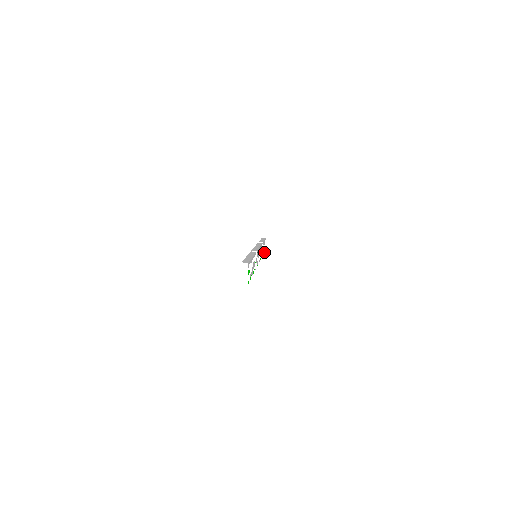
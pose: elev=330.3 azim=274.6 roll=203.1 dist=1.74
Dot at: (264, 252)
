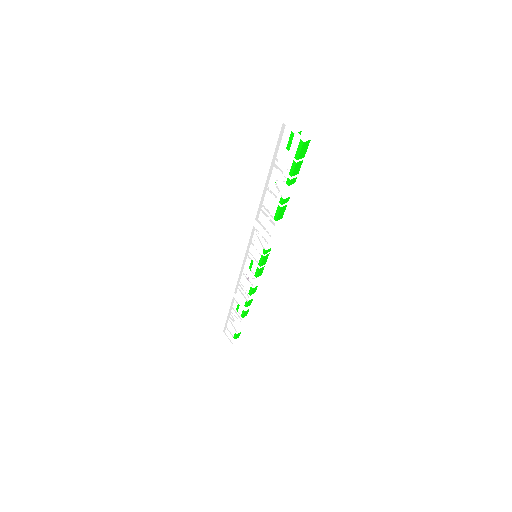
Dot at: (240, 332)
